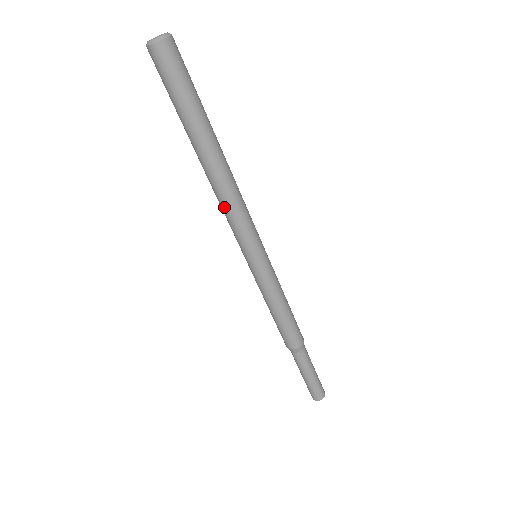
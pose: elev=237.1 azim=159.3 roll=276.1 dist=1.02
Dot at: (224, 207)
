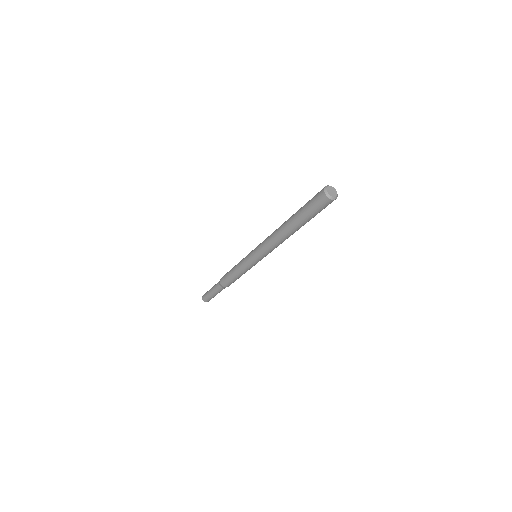
Dot at: (270, 240)
